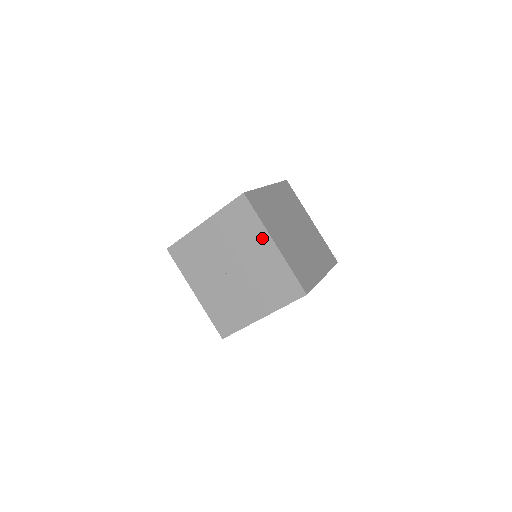
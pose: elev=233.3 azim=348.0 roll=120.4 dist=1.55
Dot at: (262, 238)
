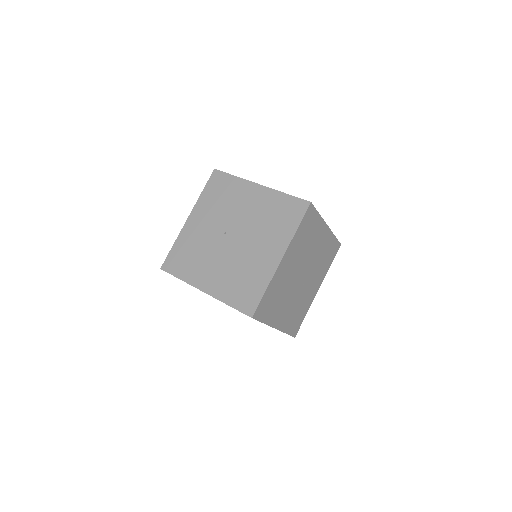
Dot at: (279, 244)
